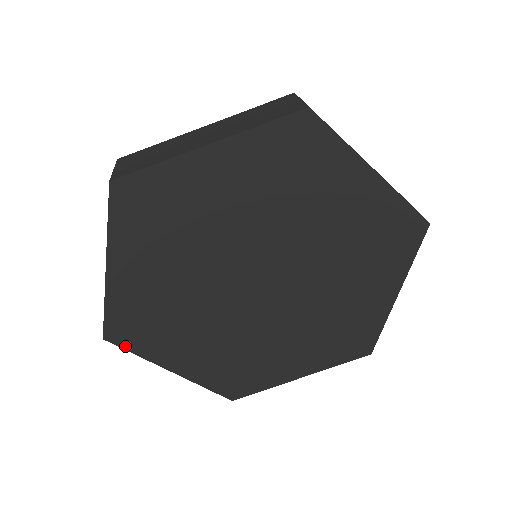
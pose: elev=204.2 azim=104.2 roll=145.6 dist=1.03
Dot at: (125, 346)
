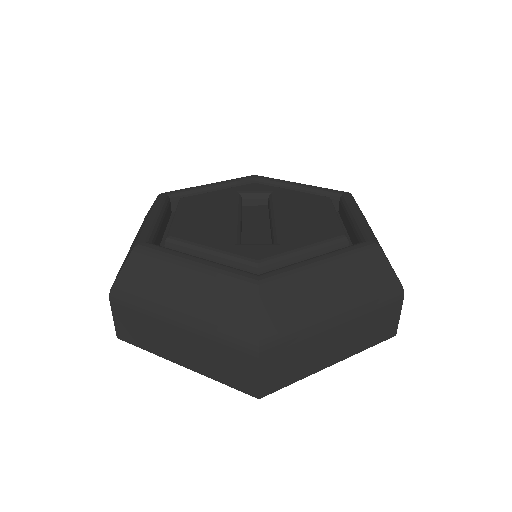
Dot at: occluded
